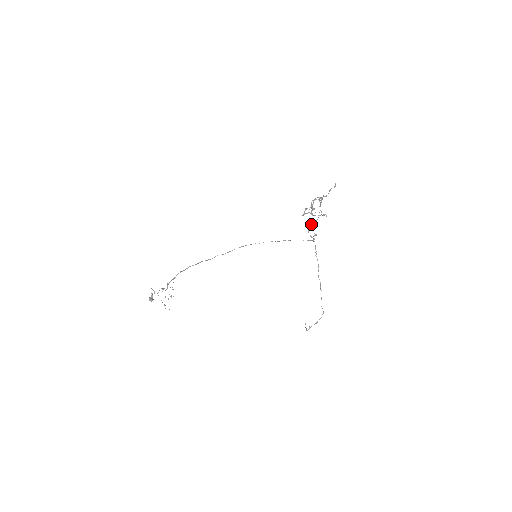
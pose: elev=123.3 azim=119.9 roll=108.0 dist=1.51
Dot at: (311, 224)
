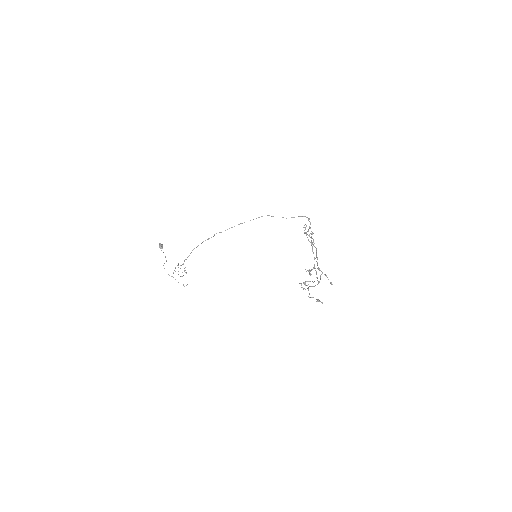
Dot at: occluded
